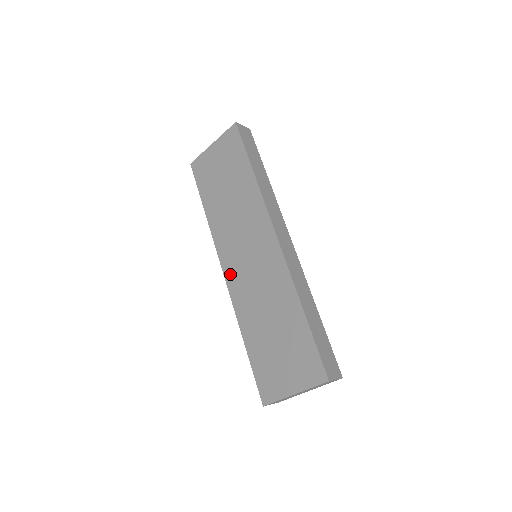
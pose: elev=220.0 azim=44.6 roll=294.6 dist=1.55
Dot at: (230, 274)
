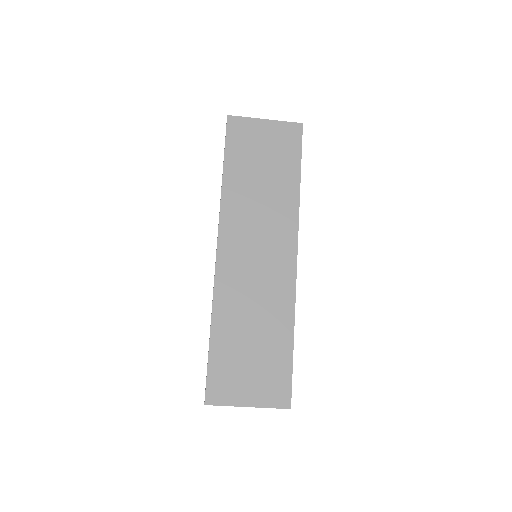
Dot at: (226, 258)
